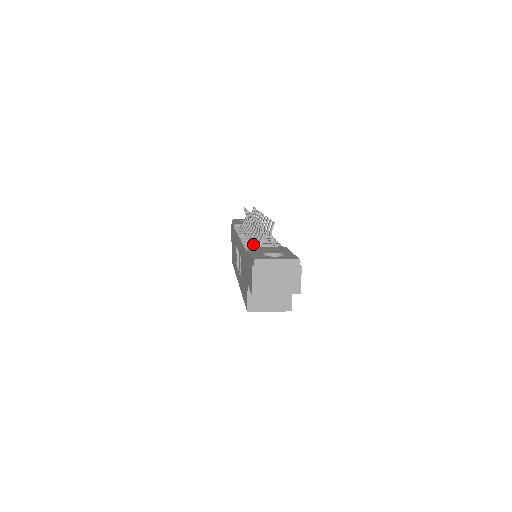
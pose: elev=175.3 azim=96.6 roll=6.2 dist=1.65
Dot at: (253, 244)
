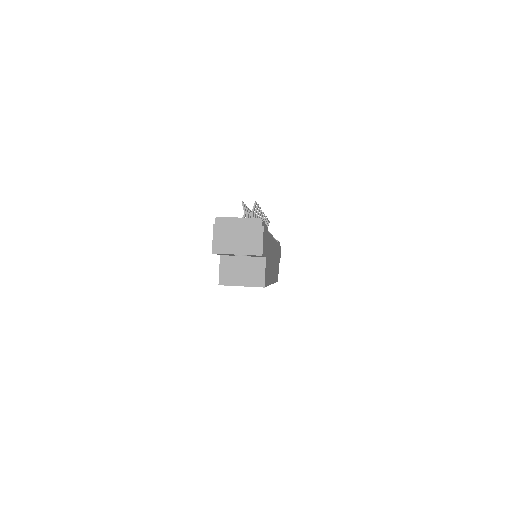
Dot at: occluded
